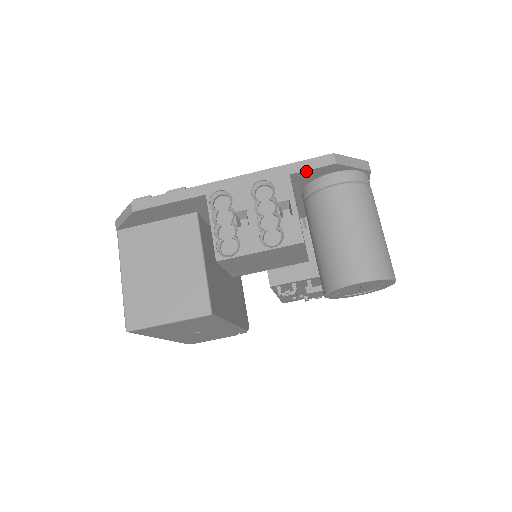
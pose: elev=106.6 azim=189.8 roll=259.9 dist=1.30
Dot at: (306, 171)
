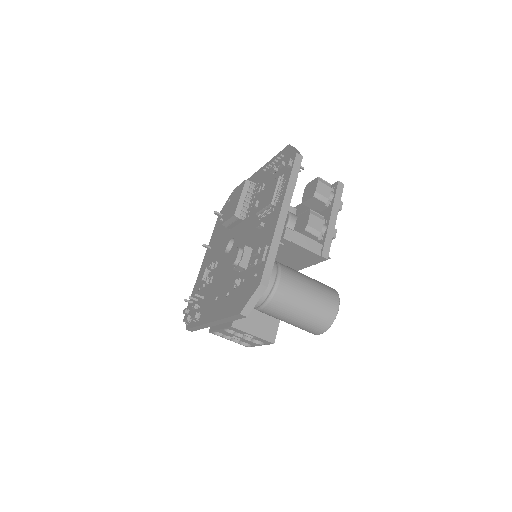
Dot at: (237, 318)
